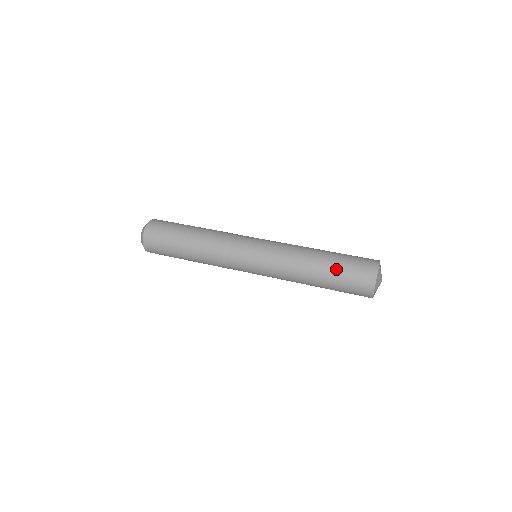
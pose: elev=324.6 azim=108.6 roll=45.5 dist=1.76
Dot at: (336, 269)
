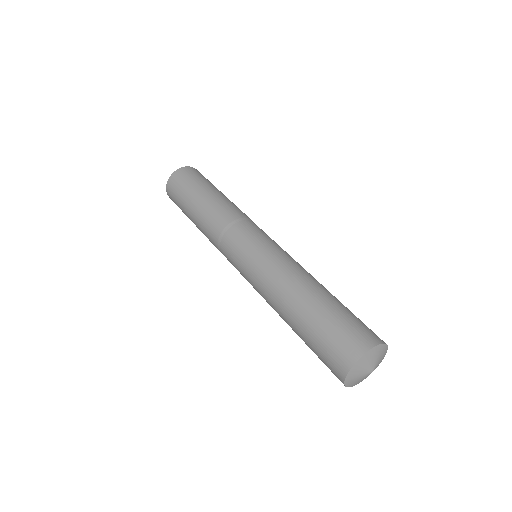
Dot at: (306, 336)
